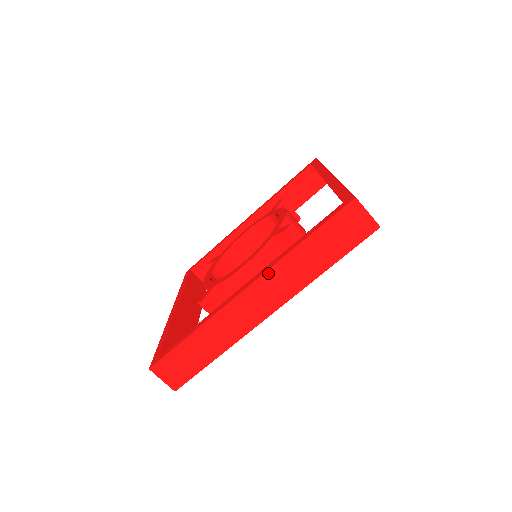
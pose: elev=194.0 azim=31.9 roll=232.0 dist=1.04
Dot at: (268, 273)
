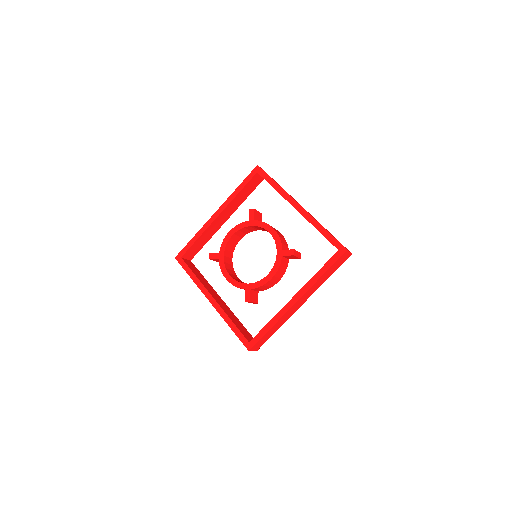
Dot at: (307, 291)
